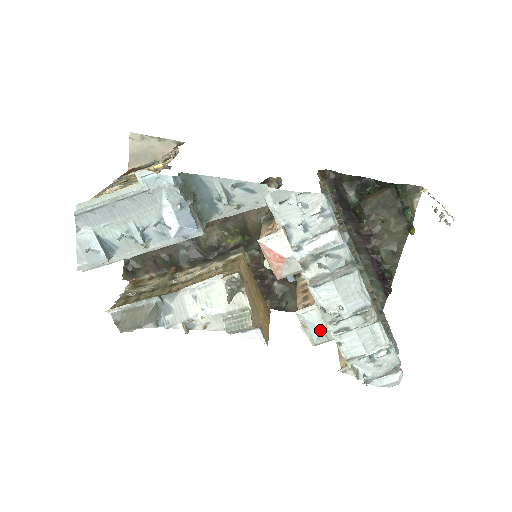
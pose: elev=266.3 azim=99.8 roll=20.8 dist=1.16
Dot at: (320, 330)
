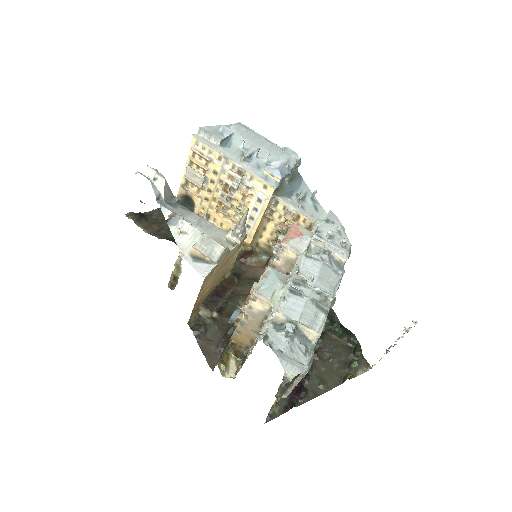
Dot at: (277, 282)
